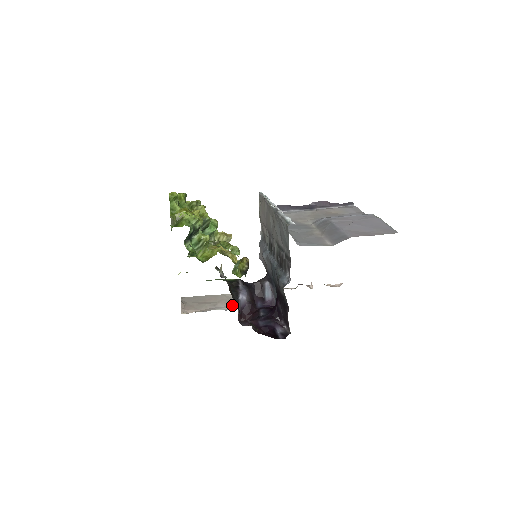
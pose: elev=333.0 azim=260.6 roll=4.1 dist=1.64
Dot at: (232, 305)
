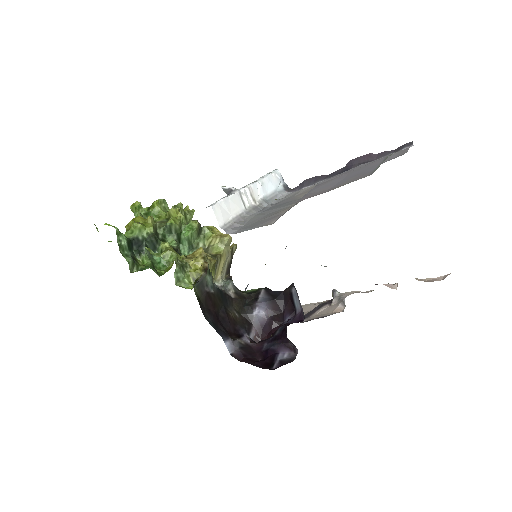
Dot at: occluded
